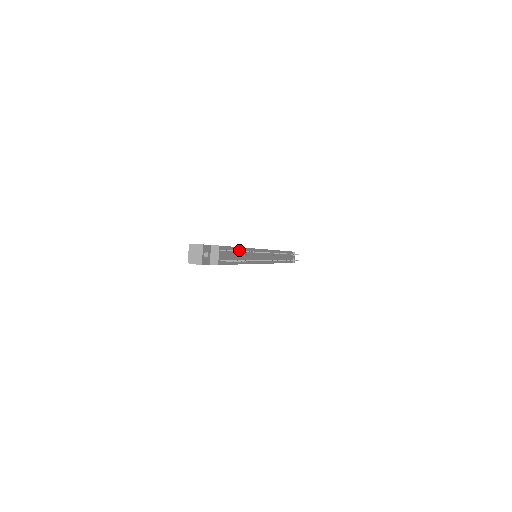
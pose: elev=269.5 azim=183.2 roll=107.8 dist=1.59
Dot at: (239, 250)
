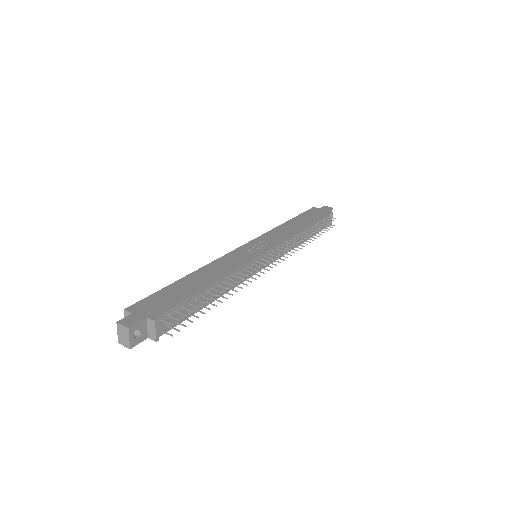
Dot at: (206, 291)
